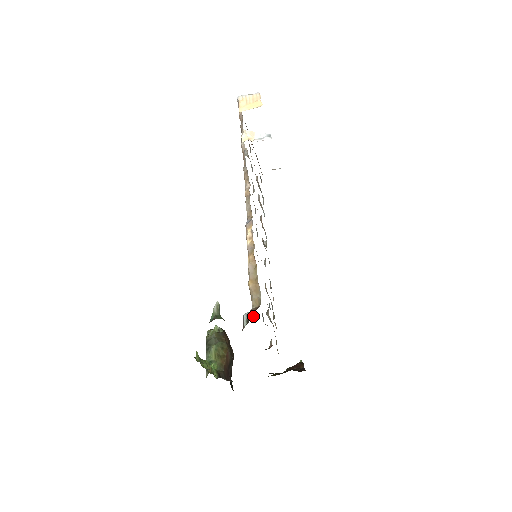
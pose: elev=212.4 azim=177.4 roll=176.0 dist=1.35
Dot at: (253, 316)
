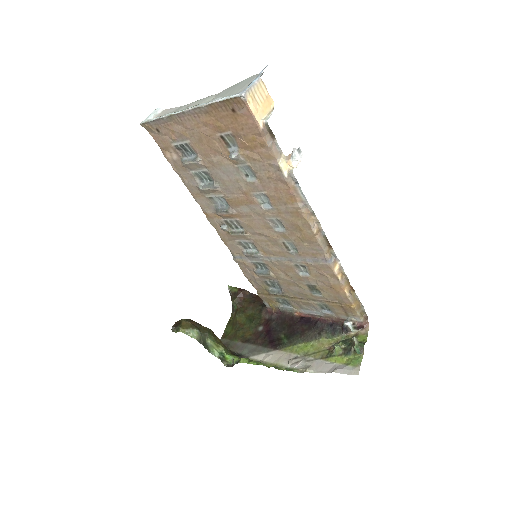
Dot at: occluded
